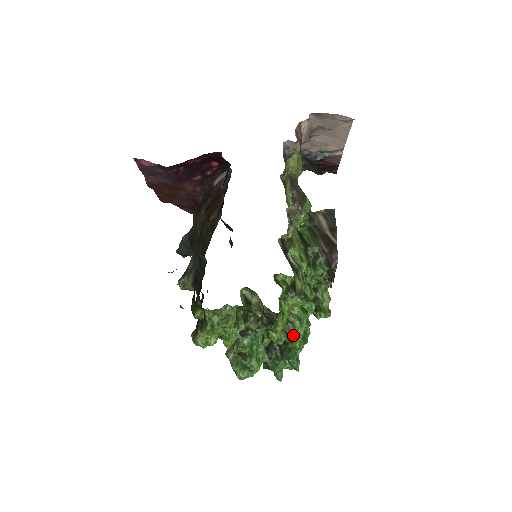
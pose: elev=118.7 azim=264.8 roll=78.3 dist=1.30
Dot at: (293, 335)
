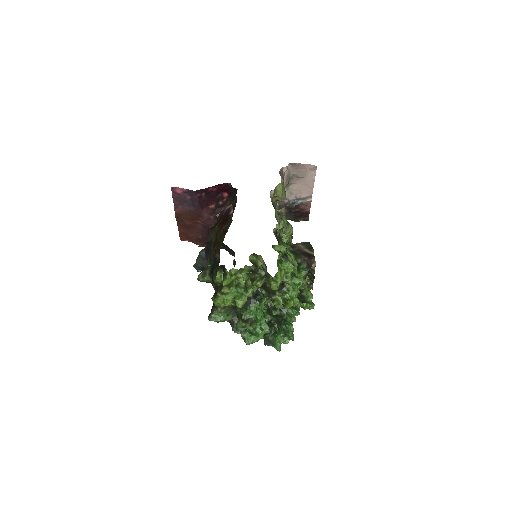
Dot at: (288, 297)
